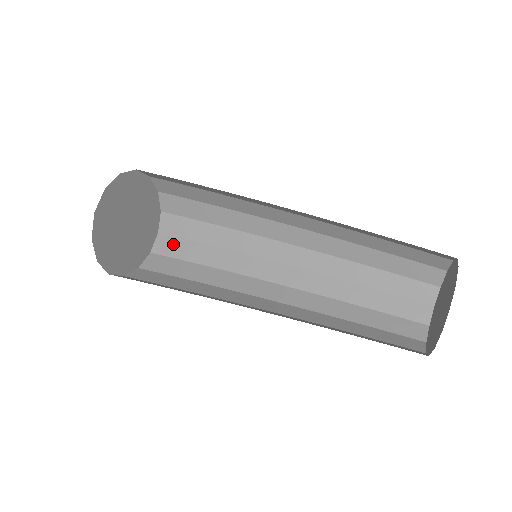
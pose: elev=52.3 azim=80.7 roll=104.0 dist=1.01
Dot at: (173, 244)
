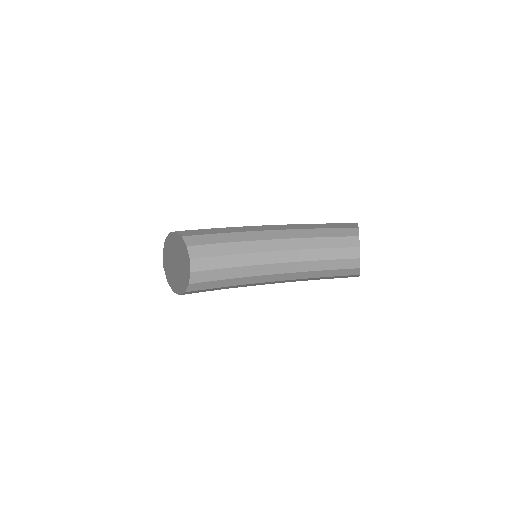
Dot at: (196, 291)
